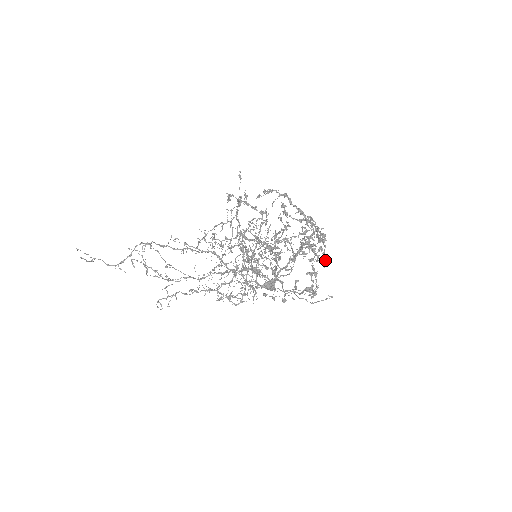
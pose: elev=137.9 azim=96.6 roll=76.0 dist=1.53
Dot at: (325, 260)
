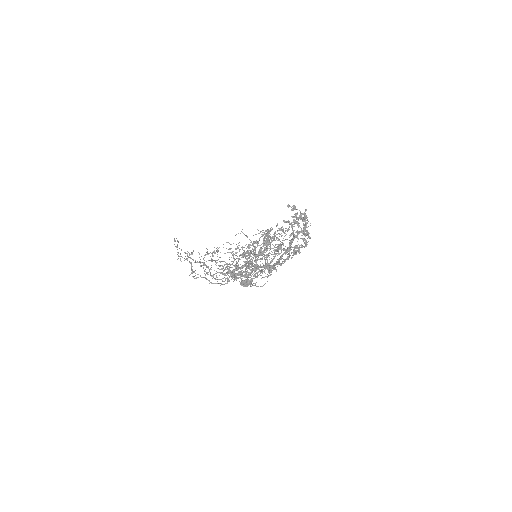
Dot at: (292, 208)
